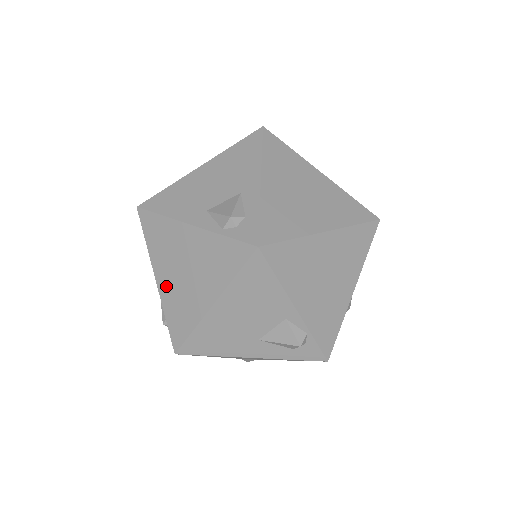
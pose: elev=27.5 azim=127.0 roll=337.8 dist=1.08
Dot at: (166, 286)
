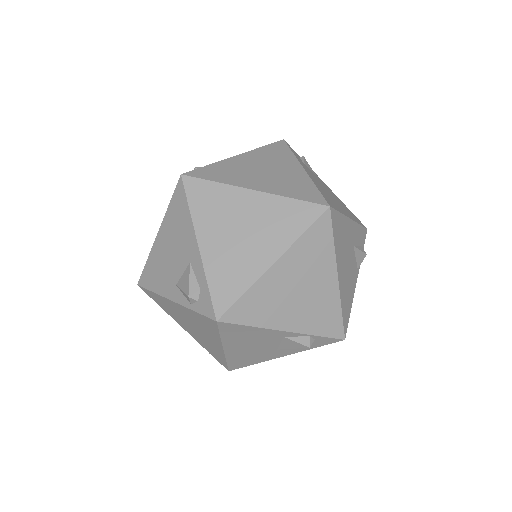
Dot at: (192, 334)
